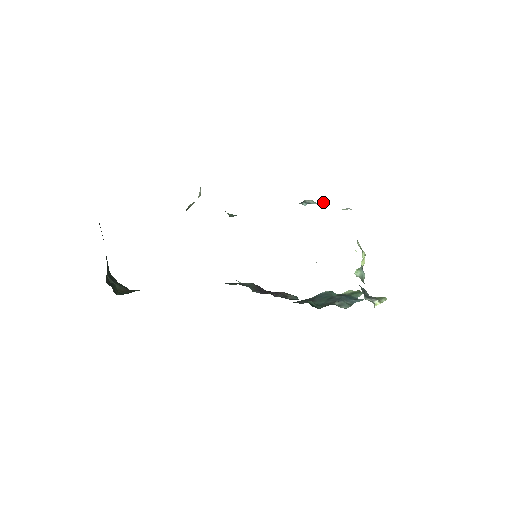
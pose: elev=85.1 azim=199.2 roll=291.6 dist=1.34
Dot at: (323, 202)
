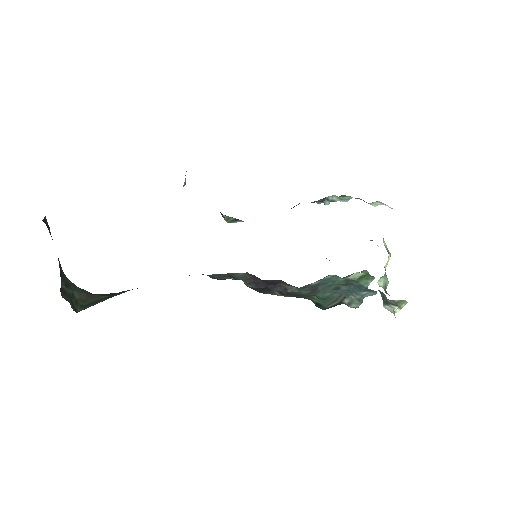
Dot at: (350, 198)
